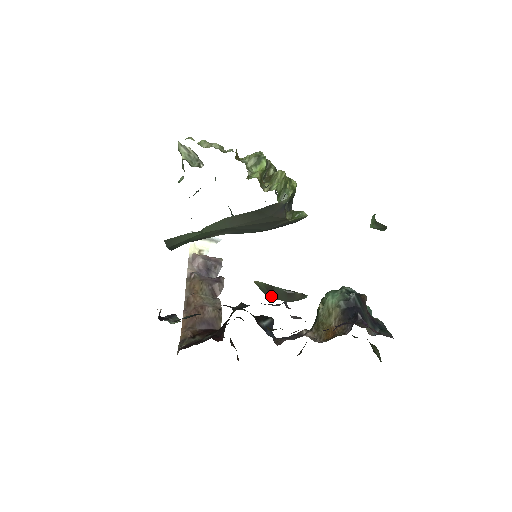
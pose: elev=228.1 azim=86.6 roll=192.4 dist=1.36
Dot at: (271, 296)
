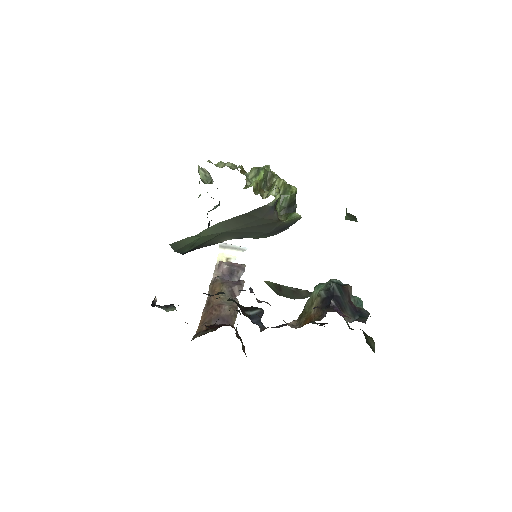
Dot at: (281, 295)
